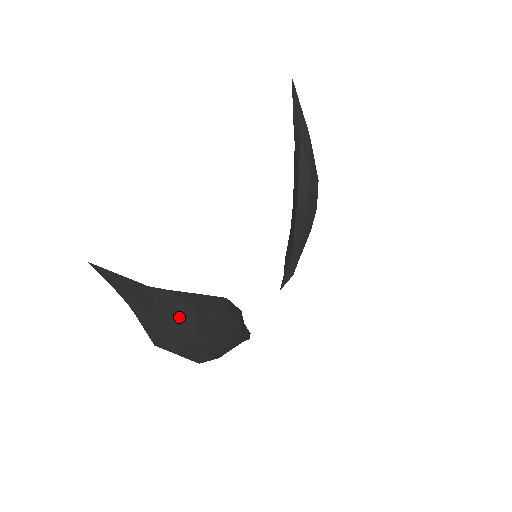
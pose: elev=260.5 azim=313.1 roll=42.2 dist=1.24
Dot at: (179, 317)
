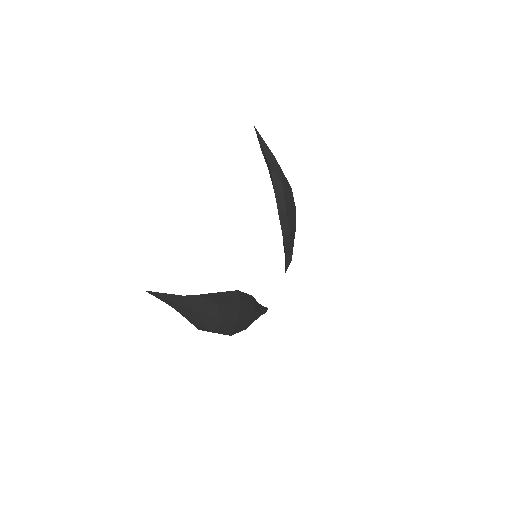
Dot at: (207, 310)
